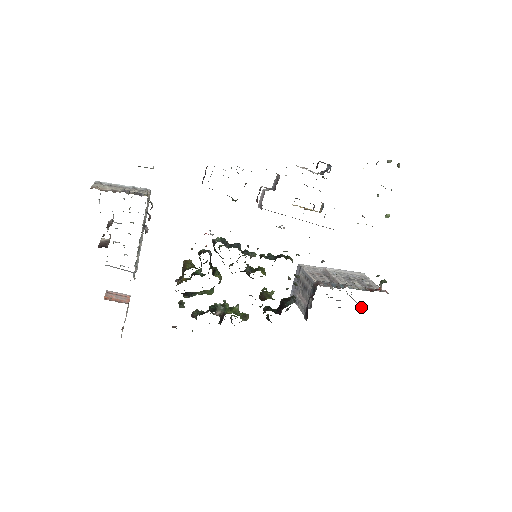
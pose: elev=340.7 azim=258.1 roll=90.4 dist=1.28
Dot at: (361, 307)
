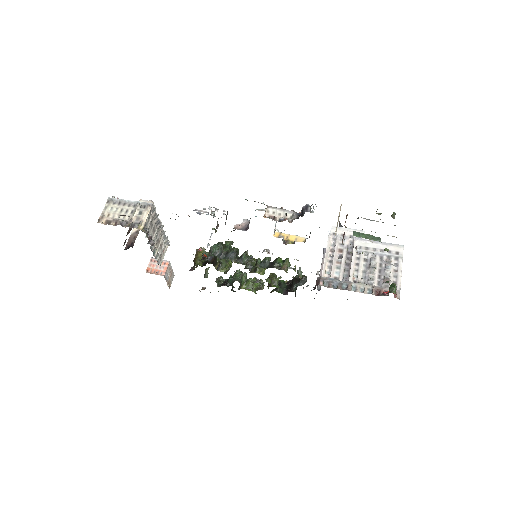
Dot at: occluded
